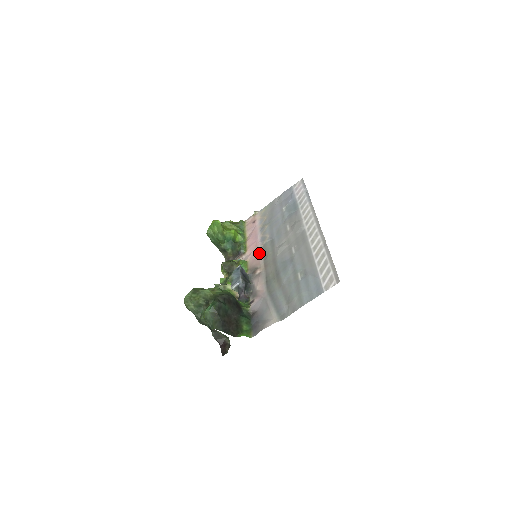
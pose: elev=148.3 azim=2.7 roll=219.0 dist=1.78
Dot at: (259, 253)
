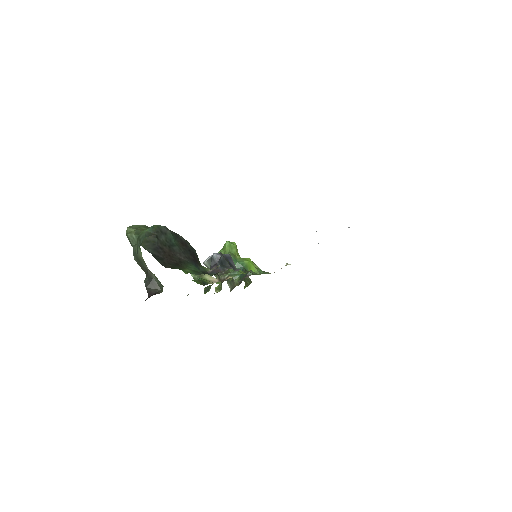
Dot at: occluded
